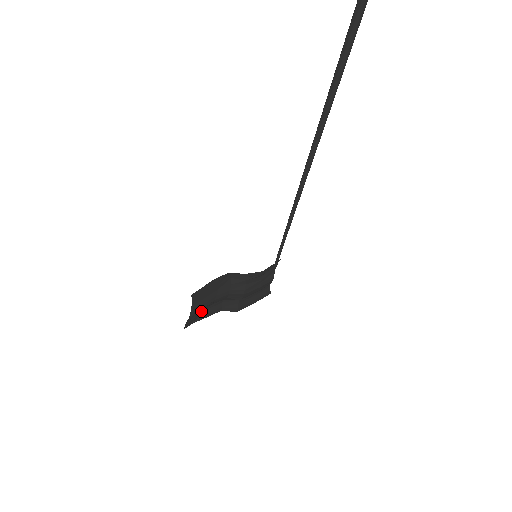
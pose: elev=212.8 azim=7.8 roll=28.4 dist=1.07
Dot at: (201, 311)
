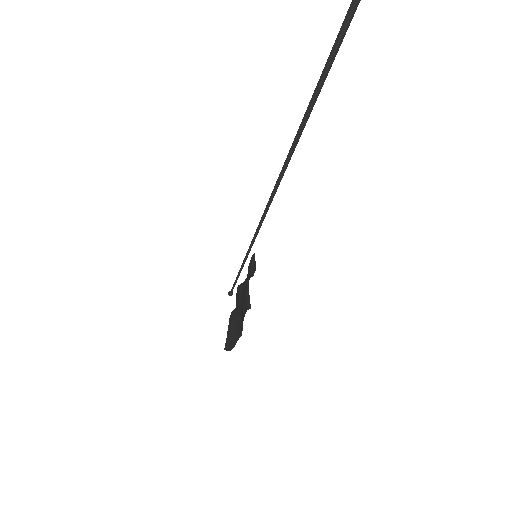
Dot at: (235, 327)
